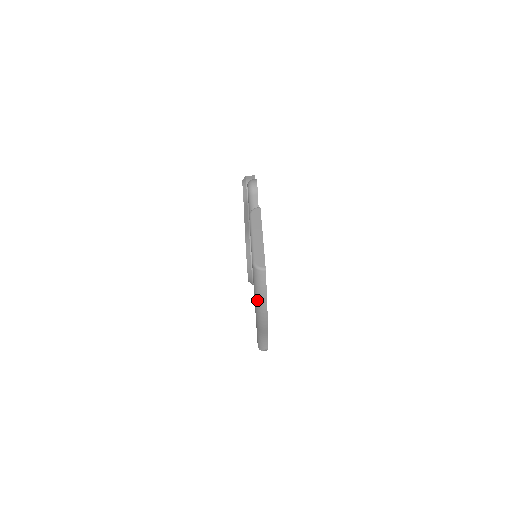
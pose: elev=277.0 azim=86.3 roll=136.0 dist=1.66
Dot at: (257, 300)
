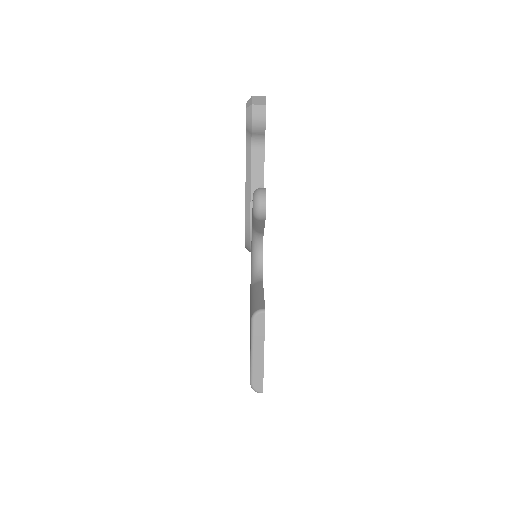
Dot at: occluded
